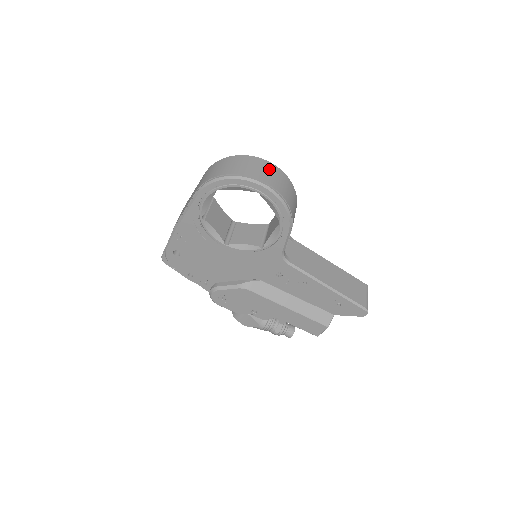
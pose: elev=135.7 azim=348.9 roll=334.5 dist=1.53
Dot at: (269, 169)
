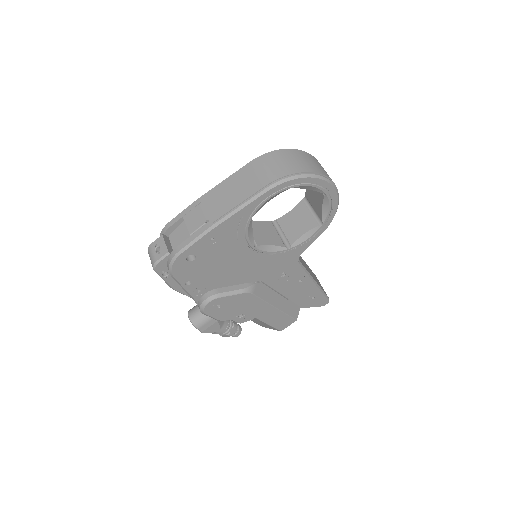
Dot at: occluded
